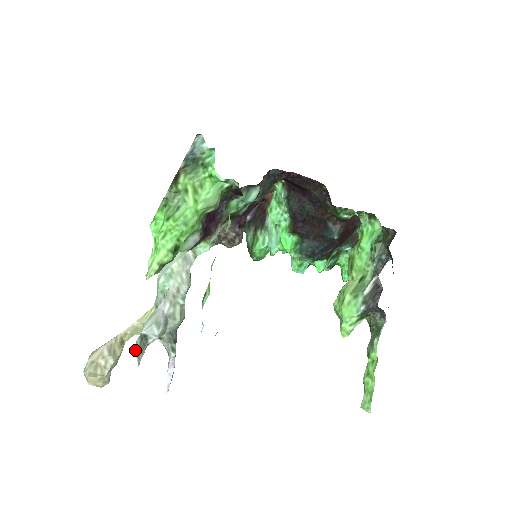
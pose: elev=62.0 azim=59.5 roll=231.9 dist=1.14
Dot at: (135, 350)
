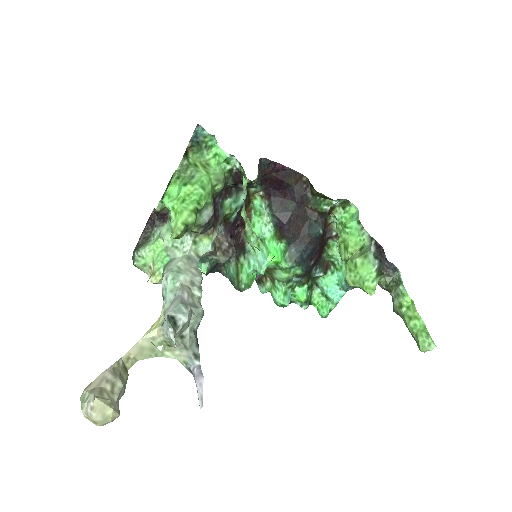
Dot at: (168, 325)
